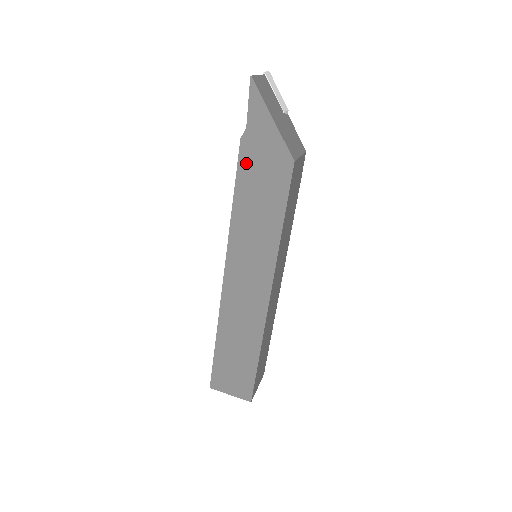
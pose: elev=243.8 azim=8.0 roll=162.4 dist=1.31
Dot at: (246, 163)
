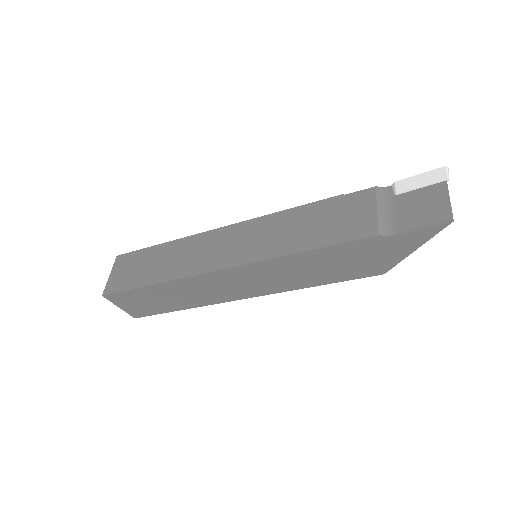
Dot at: (355, 247)
